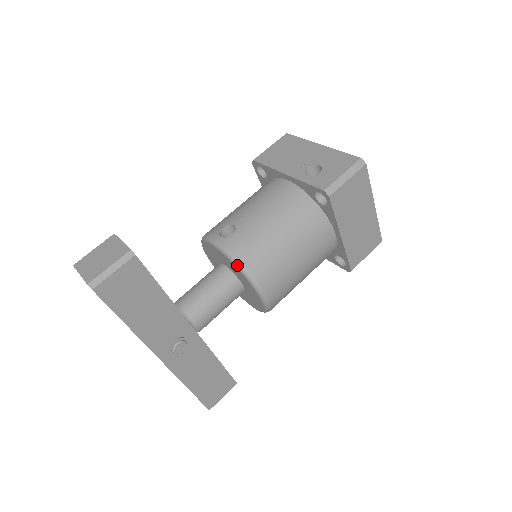
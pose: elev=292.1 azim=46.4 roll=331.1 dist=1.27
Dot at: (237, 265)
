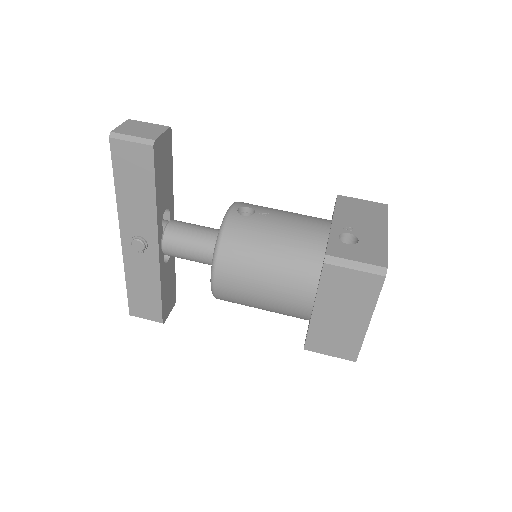
Dot at: (218, 235)
